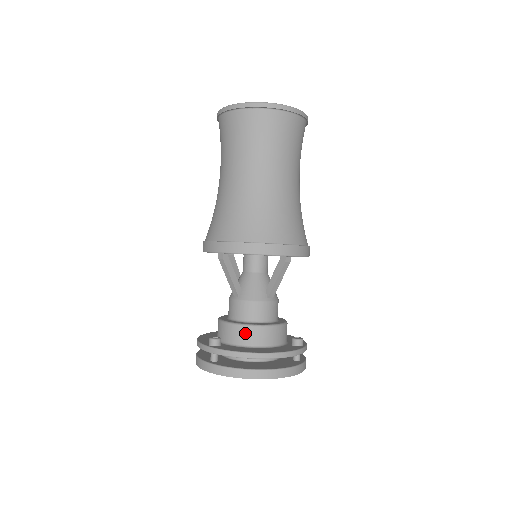
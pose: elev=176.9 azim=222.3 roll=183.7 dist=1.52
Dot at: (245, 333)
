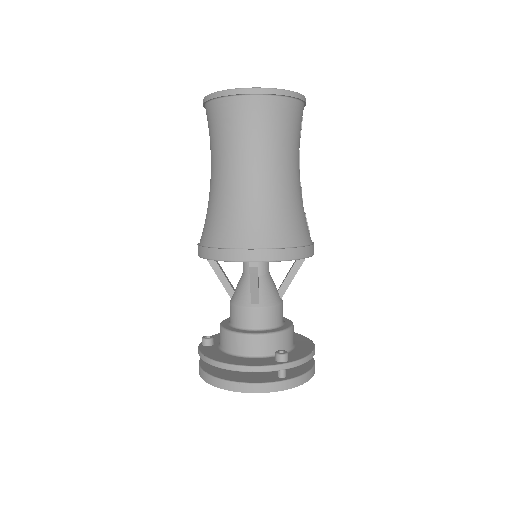
Dot at: (224, 338)
